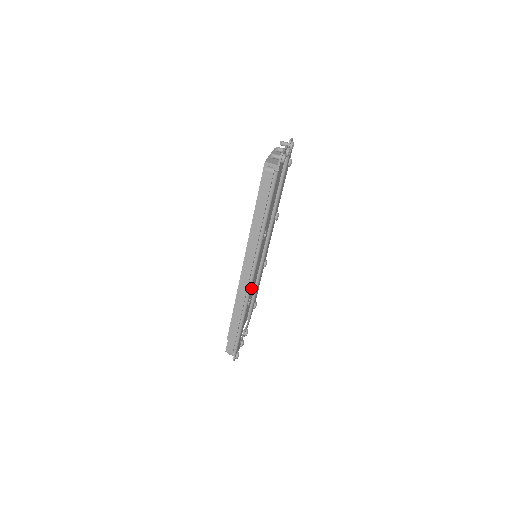
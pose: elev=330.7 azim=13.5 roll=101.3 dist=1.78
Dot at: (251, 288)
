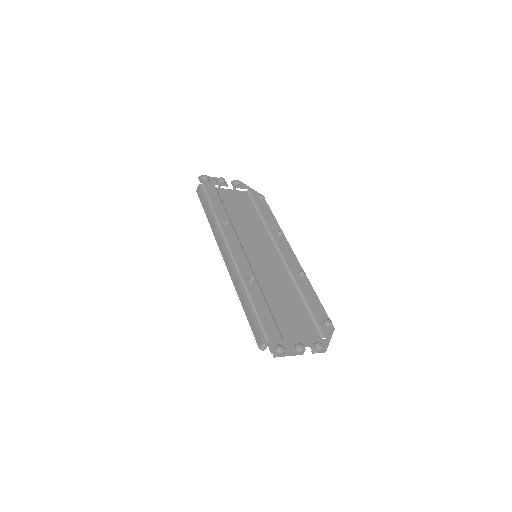
Dot at: (239, 265)
